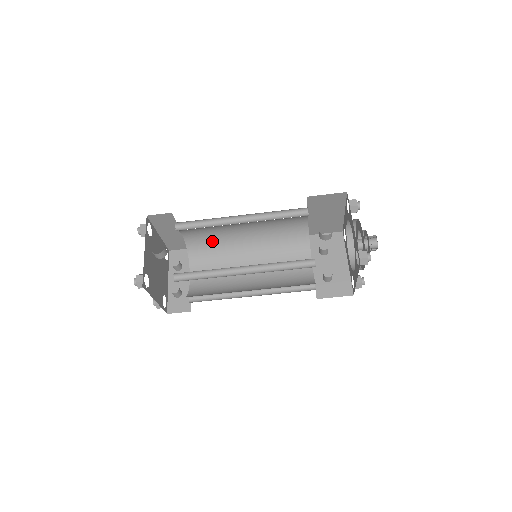
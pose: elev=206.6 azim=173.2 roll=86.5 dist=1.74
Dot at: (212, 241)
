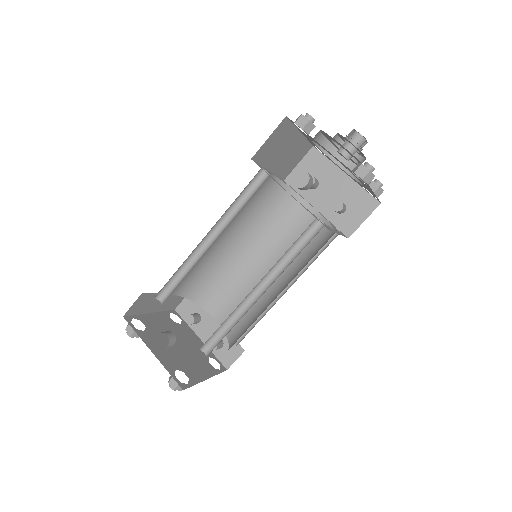
Dot at: (203, 273)
